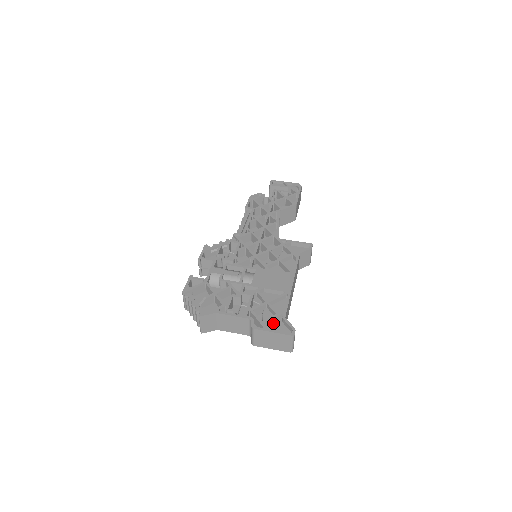
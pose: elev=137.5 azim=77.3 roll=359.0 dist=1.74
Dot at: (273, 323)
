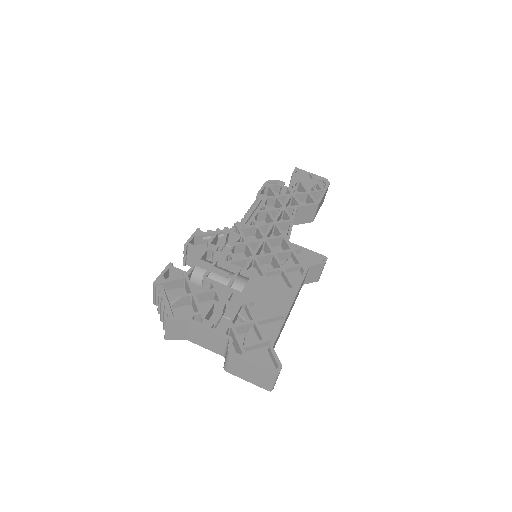
Dot at: (256, 350)
